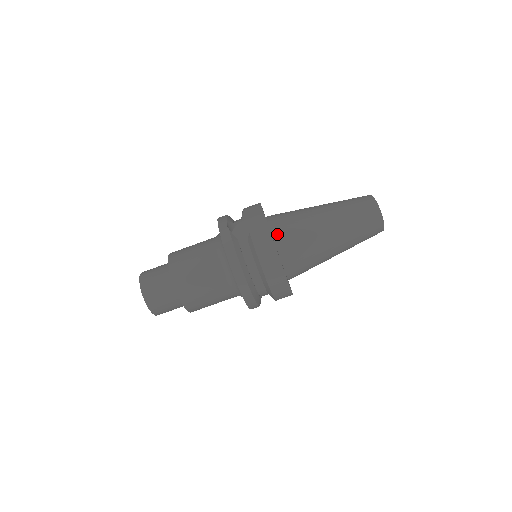
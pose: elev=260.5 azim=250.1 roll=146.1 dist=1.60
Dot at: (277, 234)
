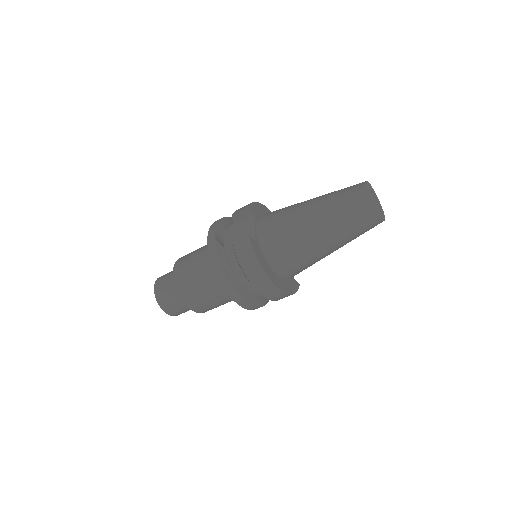
Dot at: (263, 239)
